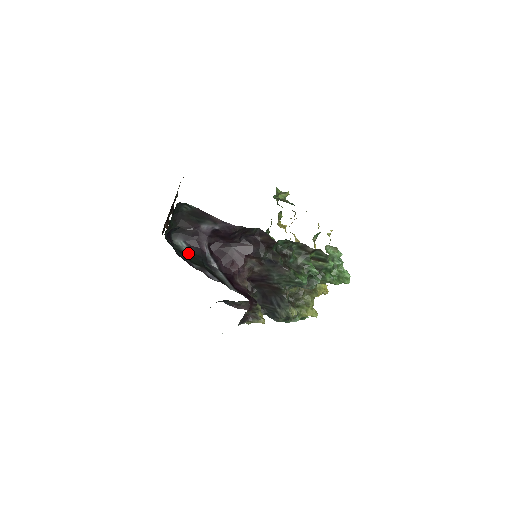
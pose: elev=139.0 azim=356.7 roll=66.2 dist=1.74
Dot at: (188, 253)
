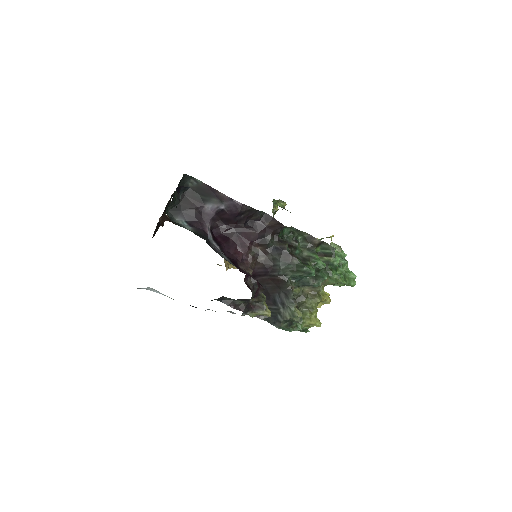
Dot at: occluded
